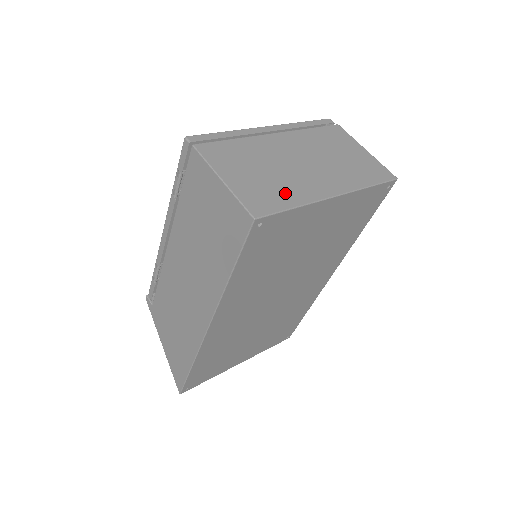
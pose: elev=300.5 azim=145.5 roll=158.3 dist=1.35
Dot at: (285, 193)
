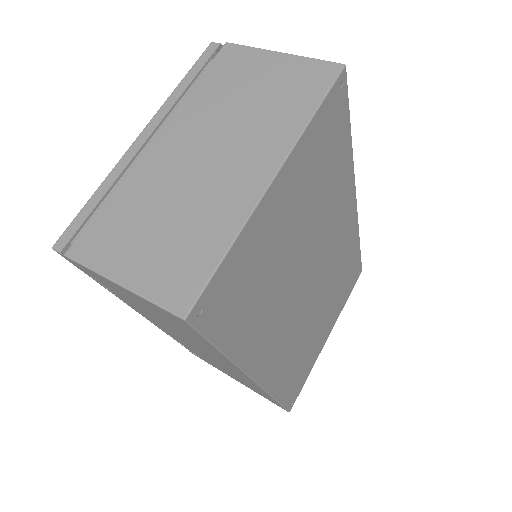
Dot at: (205, 236)
